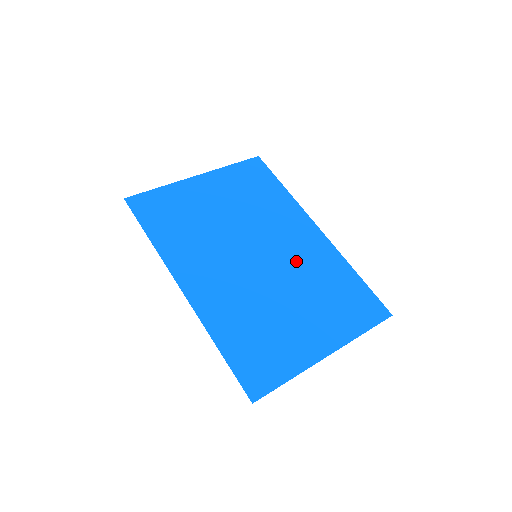
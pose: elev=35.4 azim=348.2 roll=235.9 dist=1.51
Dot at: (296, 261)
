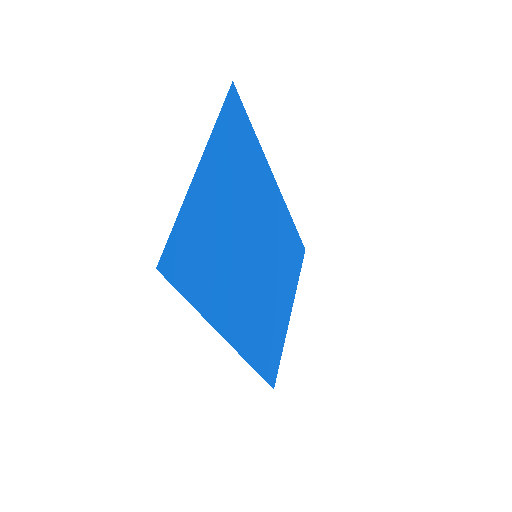
Dot at: (273, 239)
